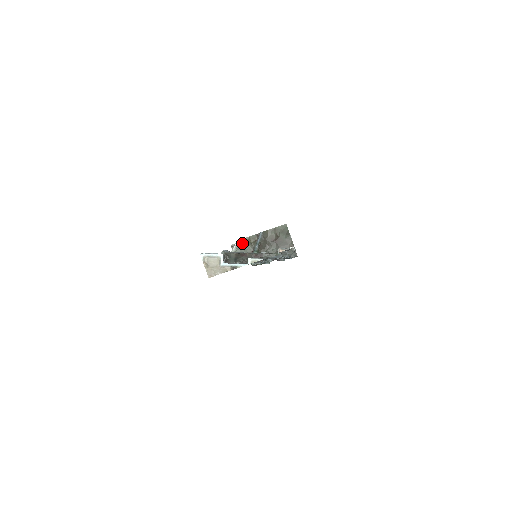
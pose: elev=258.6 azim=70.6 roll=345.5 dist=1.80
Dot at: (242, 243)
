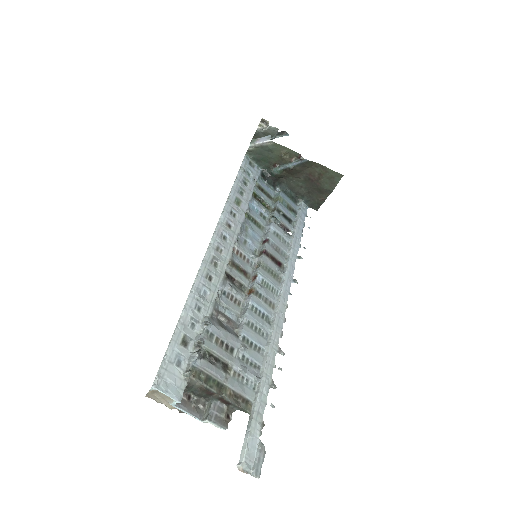
Dot at: (273, 148)
